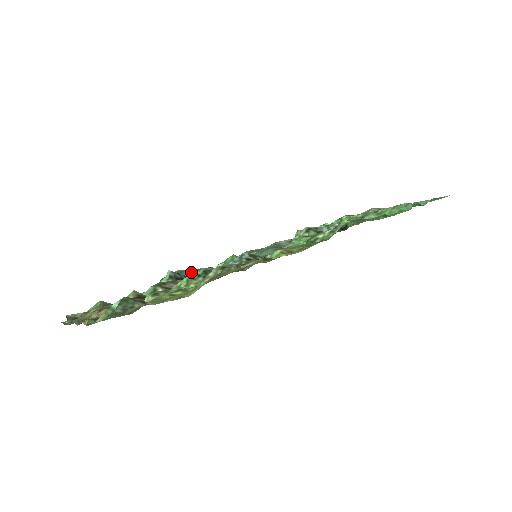
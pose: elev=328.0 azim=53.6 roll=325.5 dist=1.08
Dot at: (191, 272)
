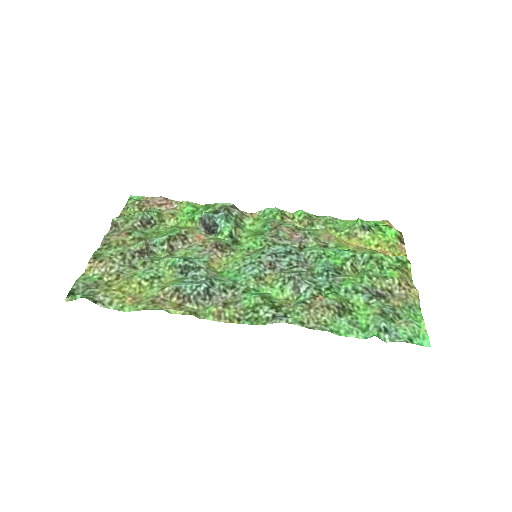
Dot at: (220, 222)
